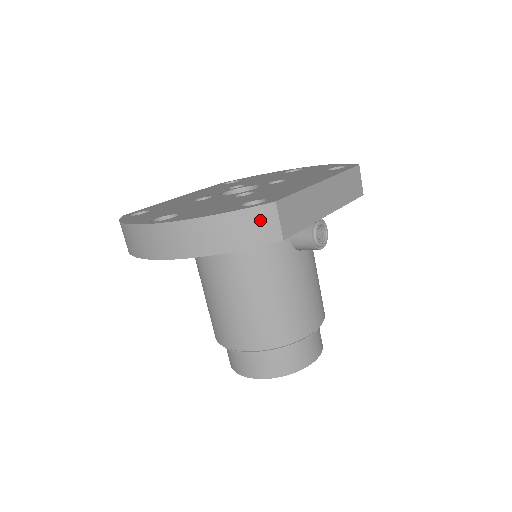
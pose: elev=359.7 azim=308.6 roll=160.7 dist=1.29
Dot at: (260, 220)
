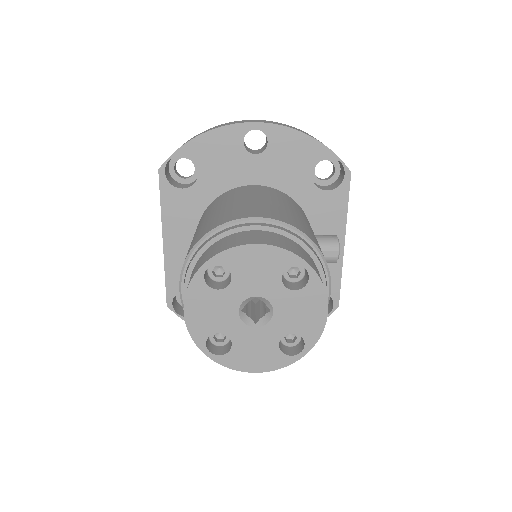
Dot at: occluded
